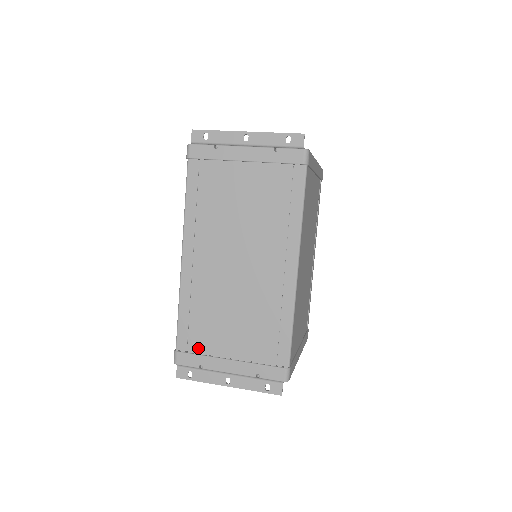
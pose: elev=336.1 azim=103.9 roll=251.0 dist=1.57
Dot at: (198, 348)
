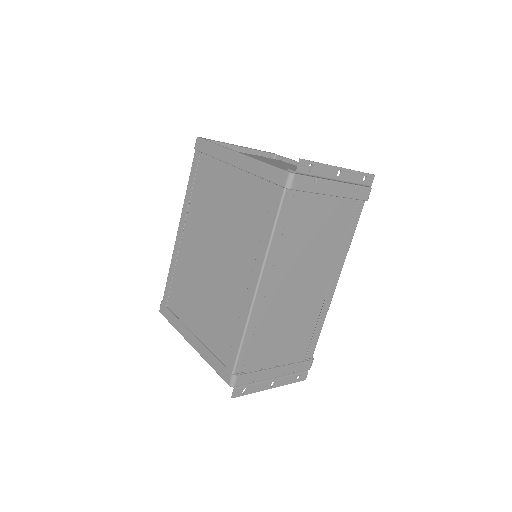
Dot at: (252, 366)
